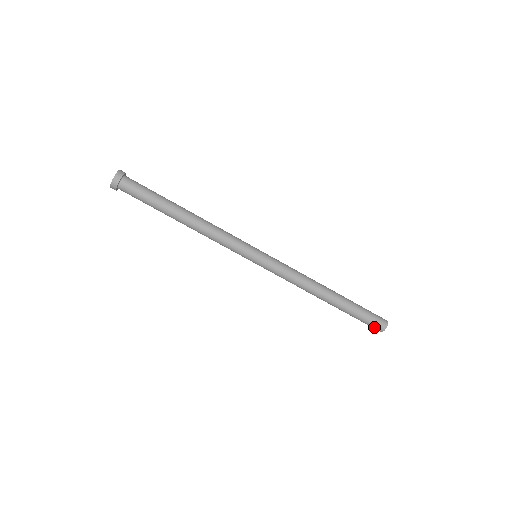
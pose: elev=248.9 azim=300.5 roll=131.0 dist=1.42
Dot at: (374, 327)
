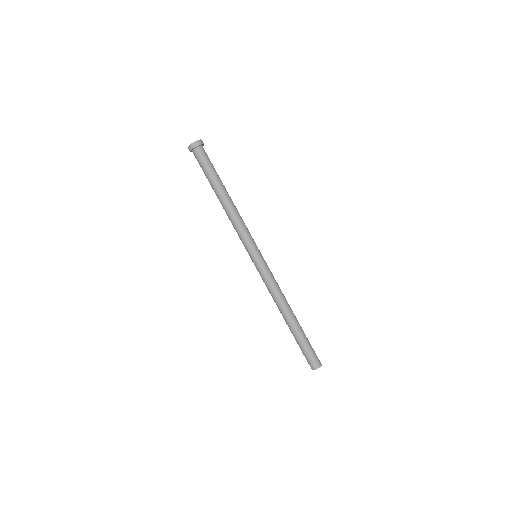
Dot at: (314, 361)
